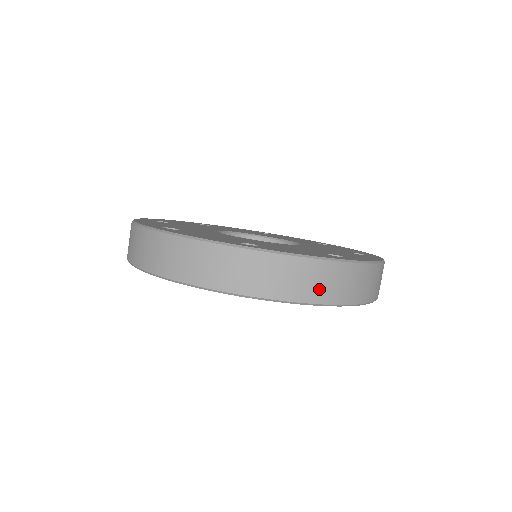
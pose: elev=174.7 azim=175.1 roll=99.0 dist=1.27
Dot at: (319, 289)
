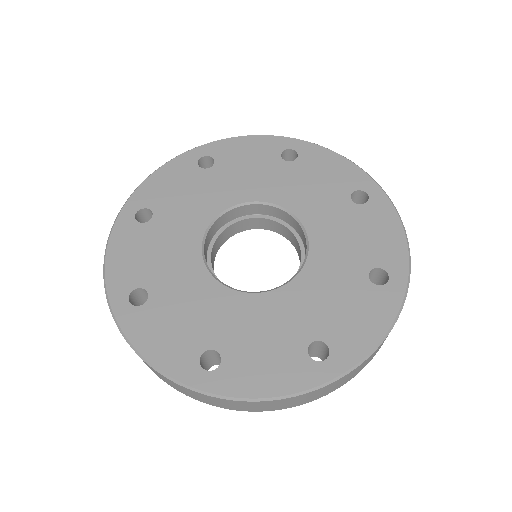
Dot at: (162, 378)
